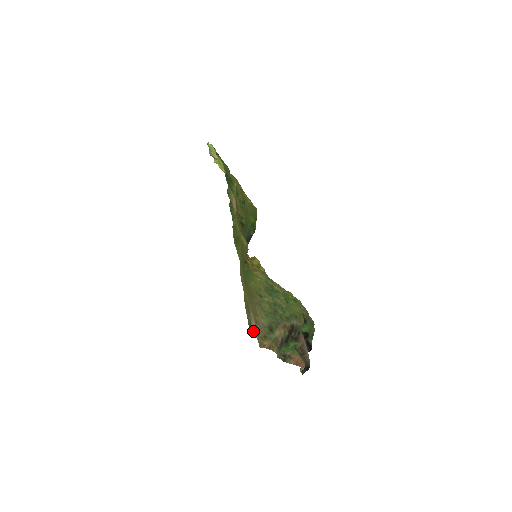
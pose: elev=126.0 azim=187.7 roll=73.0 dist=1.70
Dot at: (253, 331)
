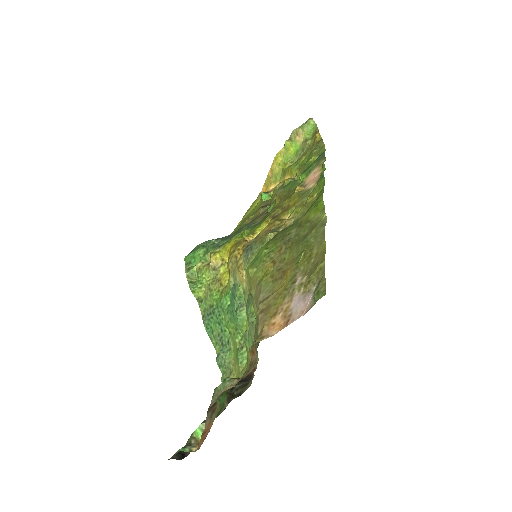
Dot at: (309, 308)
